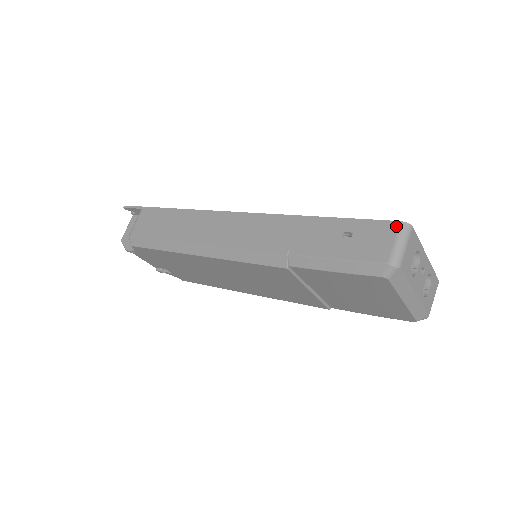
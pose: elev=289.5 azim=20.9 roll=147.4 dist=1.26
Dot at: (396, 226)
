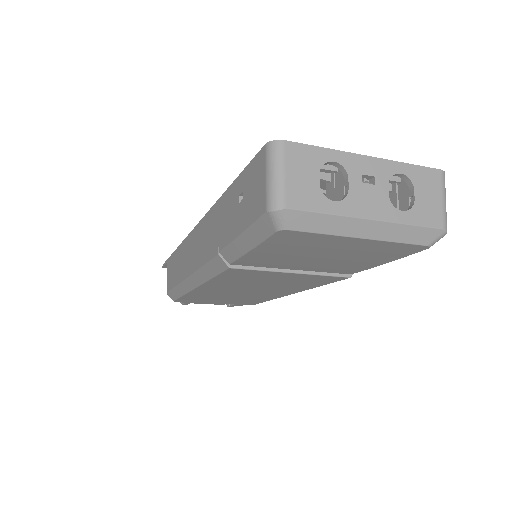
Dot at: (263, 154)
